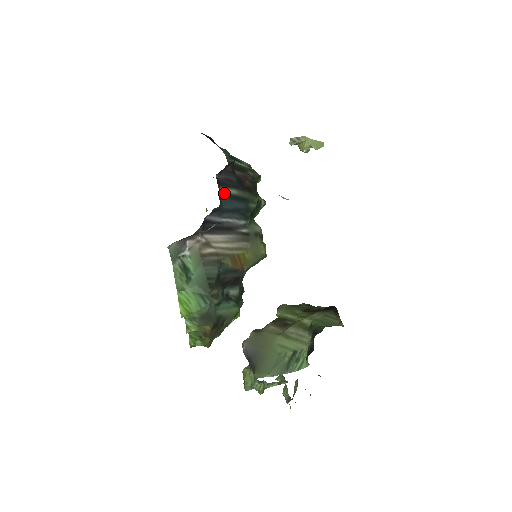
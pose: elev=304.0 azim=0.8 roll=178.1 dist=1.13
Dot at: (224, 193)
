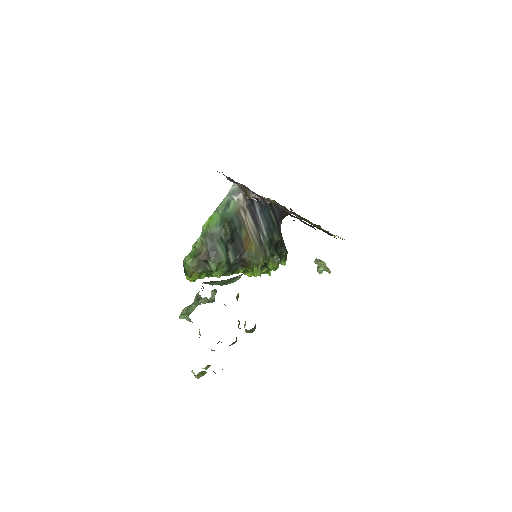
Dot at: (270, 210)
